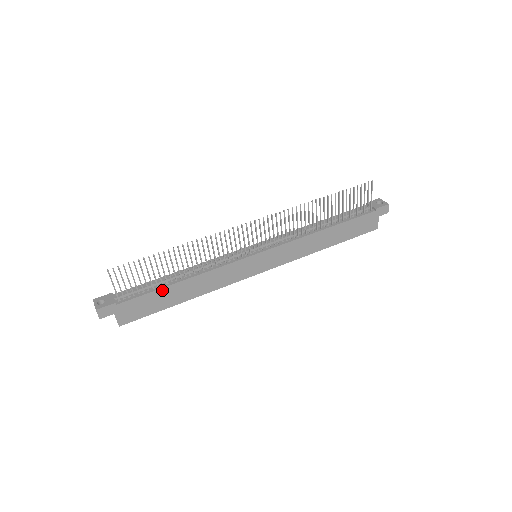
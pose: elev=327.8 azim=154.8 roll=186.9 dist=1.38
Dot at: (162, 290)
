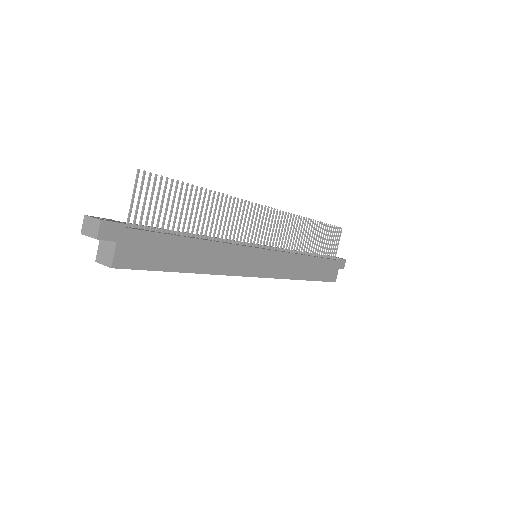
Dot at: (177, 239)
